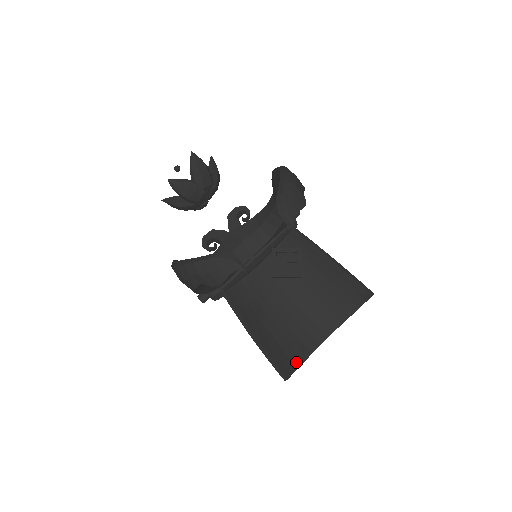
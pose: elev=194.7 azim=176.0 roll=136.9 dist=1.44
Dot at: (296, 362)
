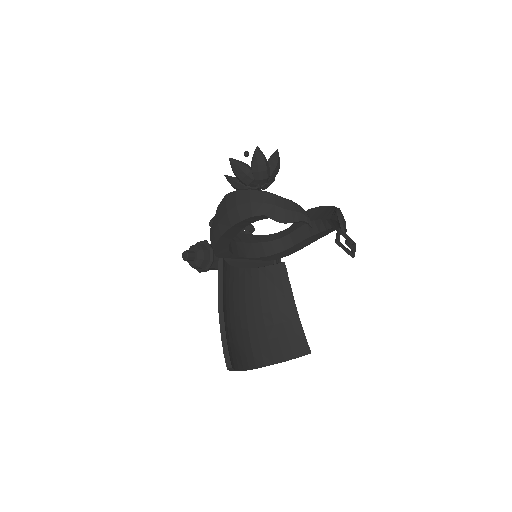
Dot at: (235, 364)
